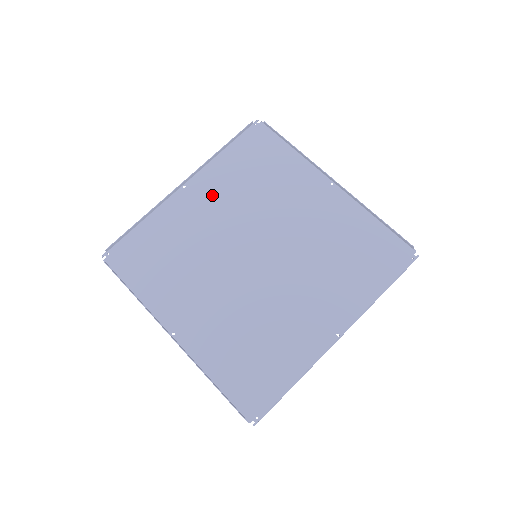
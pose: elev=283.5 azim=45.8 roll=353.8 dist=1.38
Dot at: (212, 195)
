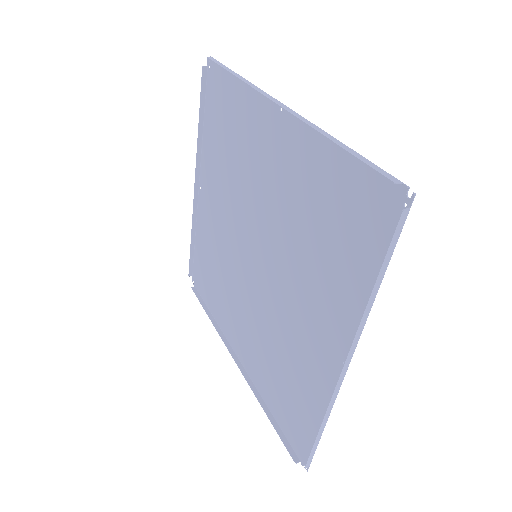
Dot at: (214, 188)
